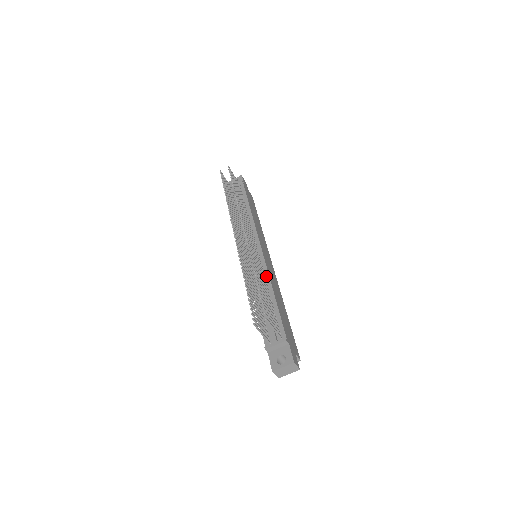
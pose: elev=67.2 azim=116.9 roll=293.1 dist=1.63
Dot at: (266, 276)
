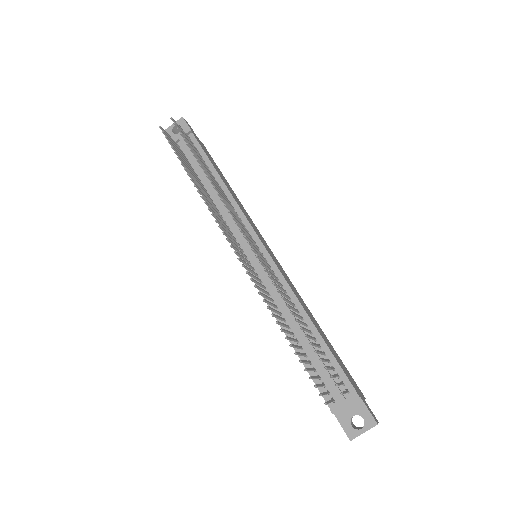
Dot at: (290, 295)
